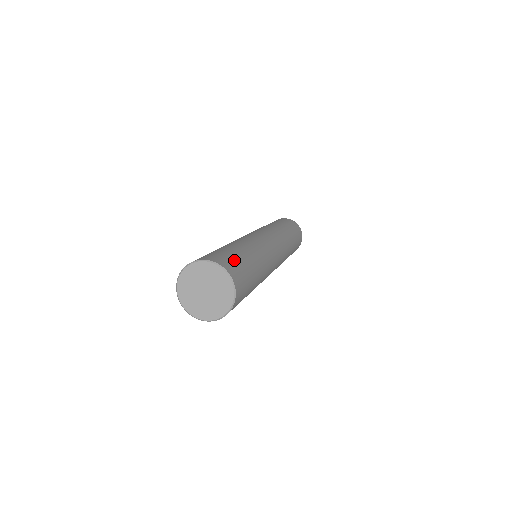
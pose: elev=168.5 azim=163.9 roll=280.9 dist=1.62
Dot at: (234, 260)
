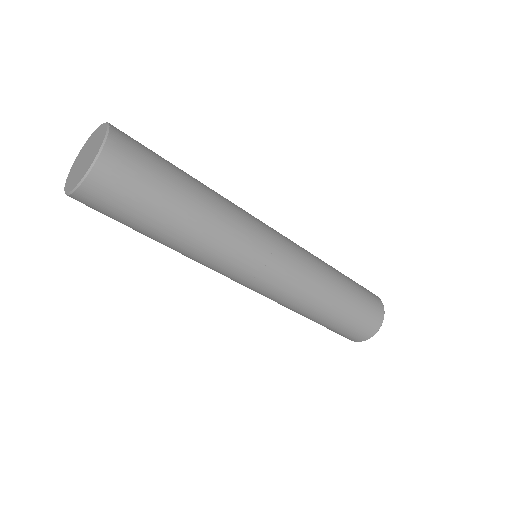
Dot at: occluded
